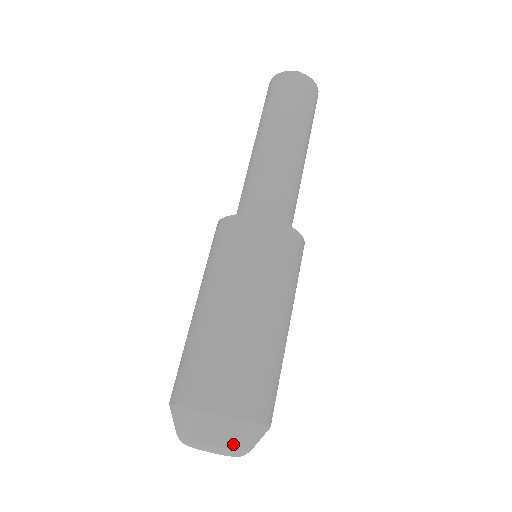
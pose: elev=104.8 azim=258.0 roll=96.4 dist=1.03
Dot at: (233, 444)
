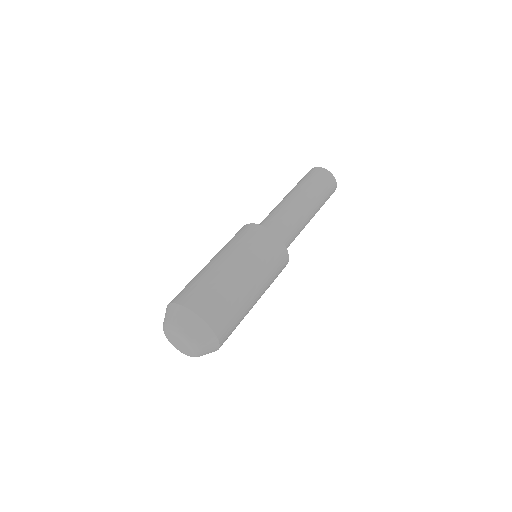
Dot at: (203, 349)
